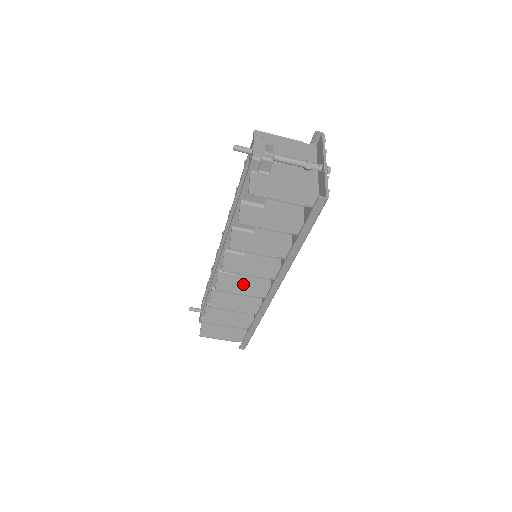
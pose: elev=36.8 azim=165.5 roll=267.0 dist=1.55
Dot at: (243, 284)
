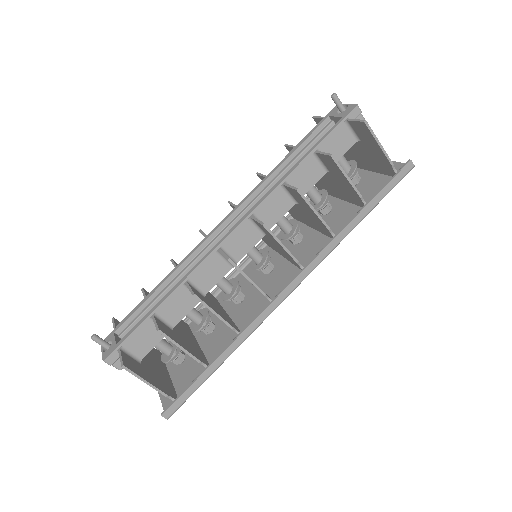
Dot at: occluded
